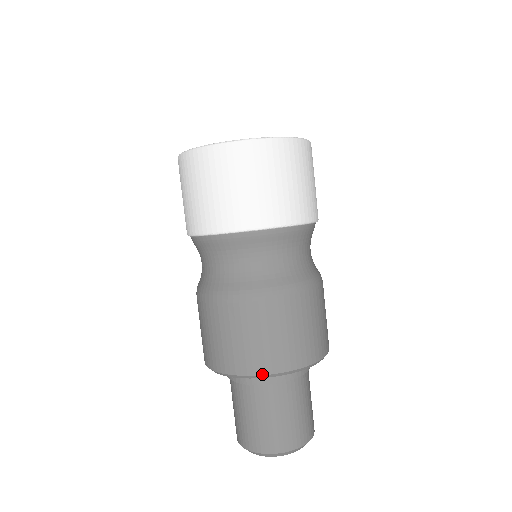
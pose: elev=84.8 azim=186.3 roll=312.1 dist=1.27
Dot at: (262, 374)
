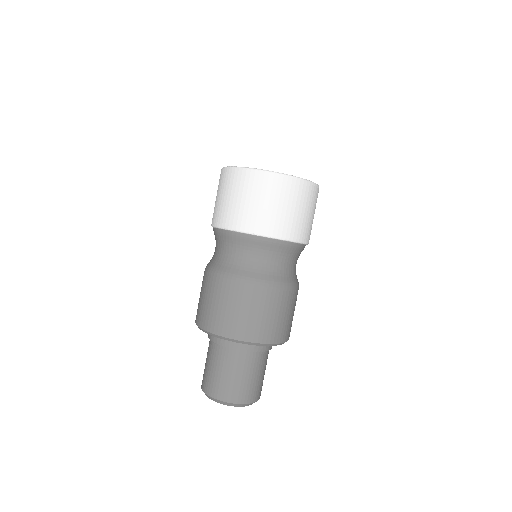
Dot at: (263, 343)
